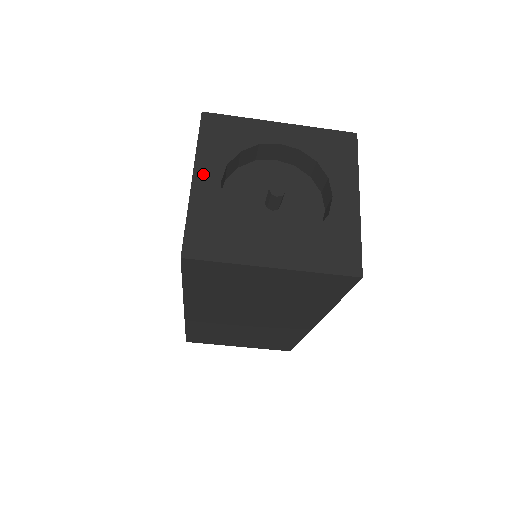
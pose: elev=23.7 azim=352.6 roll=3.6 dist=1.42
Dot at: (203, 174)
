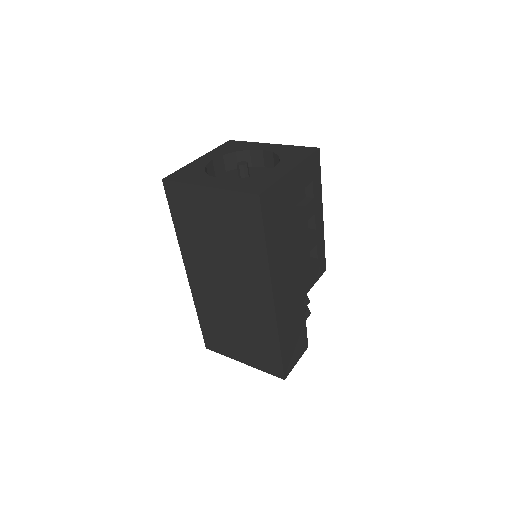
Dot at: (206, 157)
